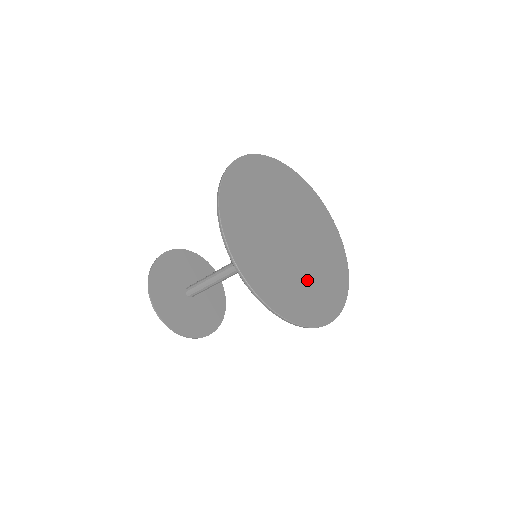
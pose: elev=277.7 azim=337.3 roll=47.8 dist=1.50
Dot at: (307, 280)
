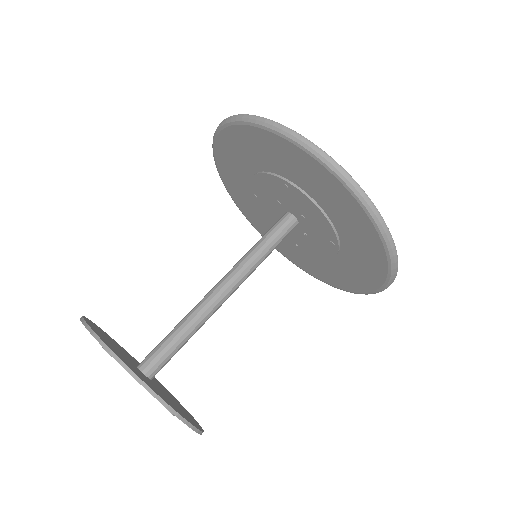
Dot at: occluded
